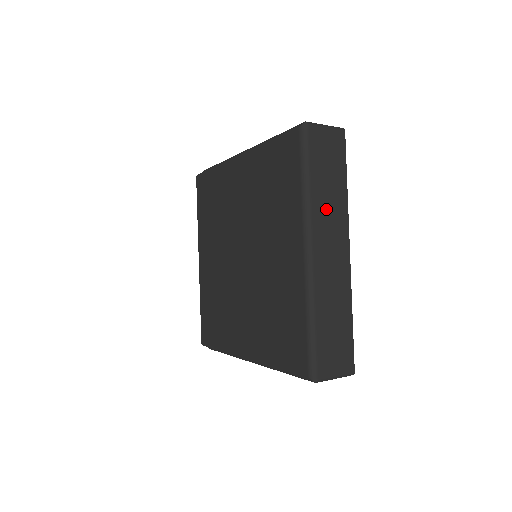
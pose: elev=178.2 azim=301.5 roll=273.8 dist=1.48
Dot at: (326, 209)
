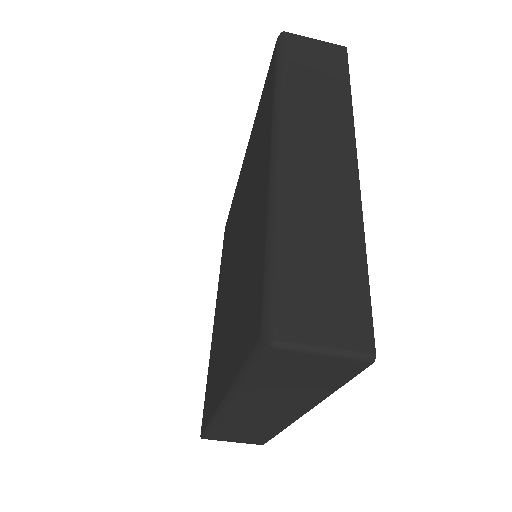
Dot at: (312, 109)
